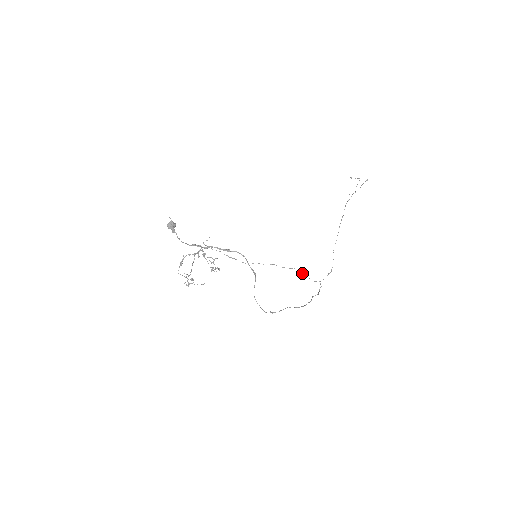
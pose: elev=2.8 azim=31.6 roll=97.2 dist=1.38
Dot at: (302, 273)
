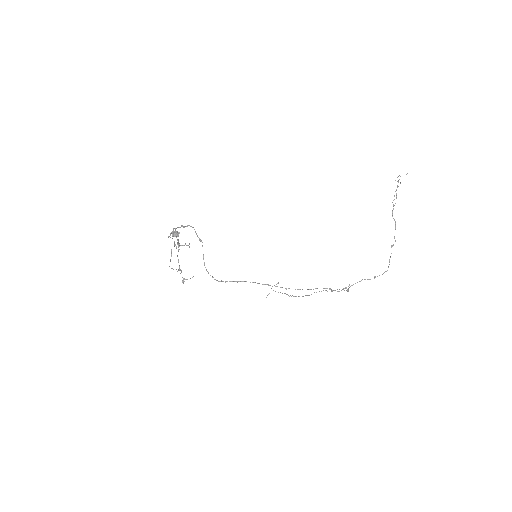
Dot at: (346, 290)
